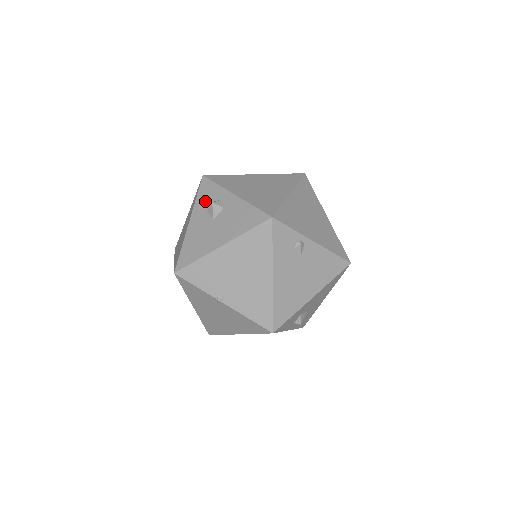
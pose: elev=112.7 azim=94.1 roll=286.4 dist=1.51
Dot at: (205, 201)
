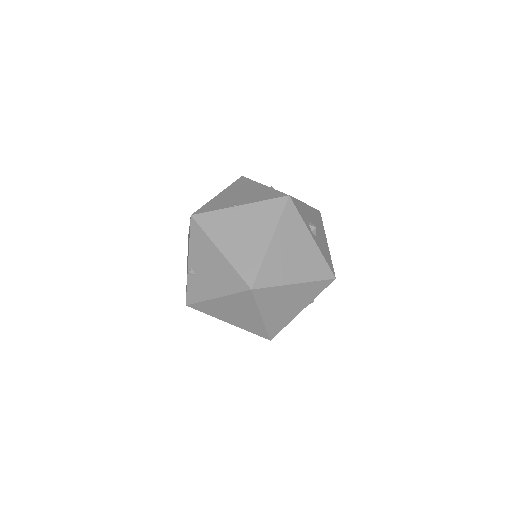
Dot at: occluded
